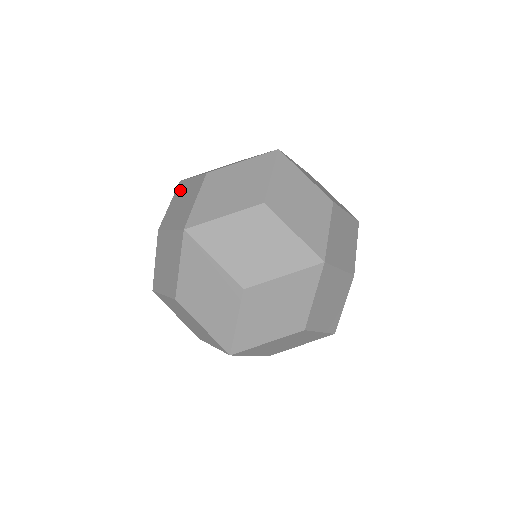
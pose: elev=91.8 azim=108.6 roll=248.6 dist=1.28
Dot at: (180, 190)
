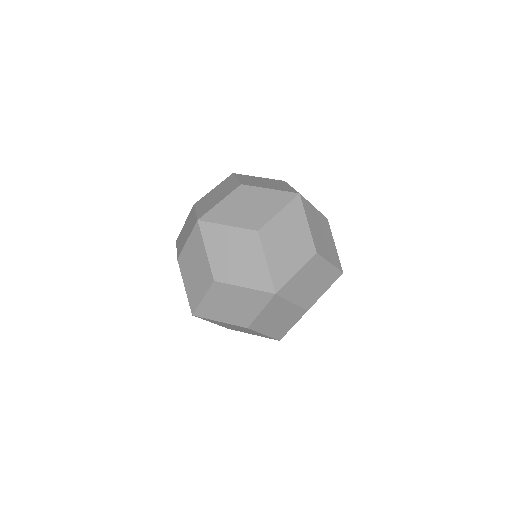
Dot at: (225, 182)
